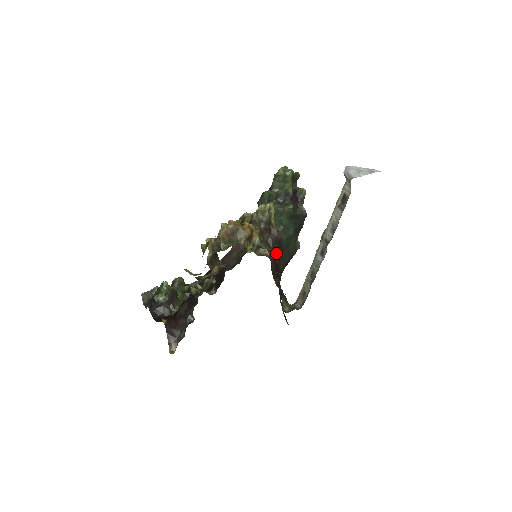
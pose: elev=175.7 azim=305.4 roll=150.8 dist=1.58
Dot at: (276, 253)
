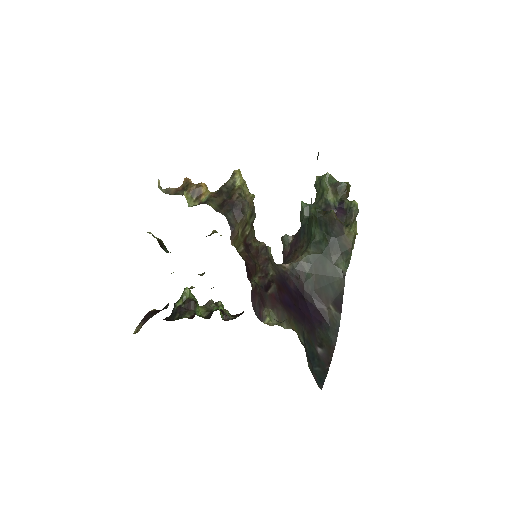
Dot at: (225, 215)
